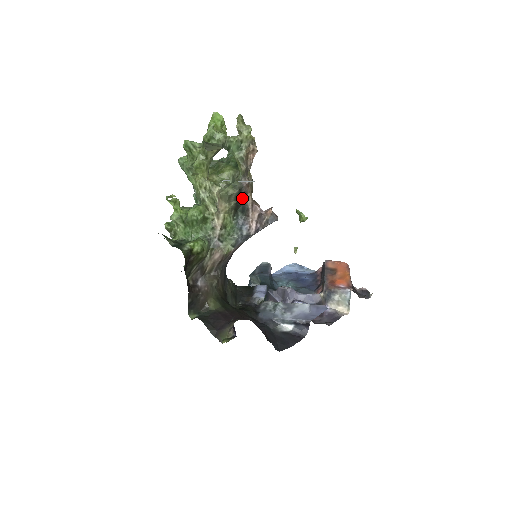
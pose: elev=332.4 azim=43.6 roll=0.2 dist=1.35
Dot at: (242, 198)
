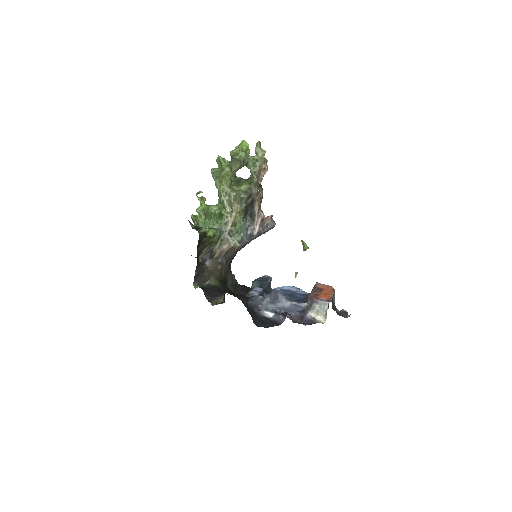
Dot at: (251, 203)
